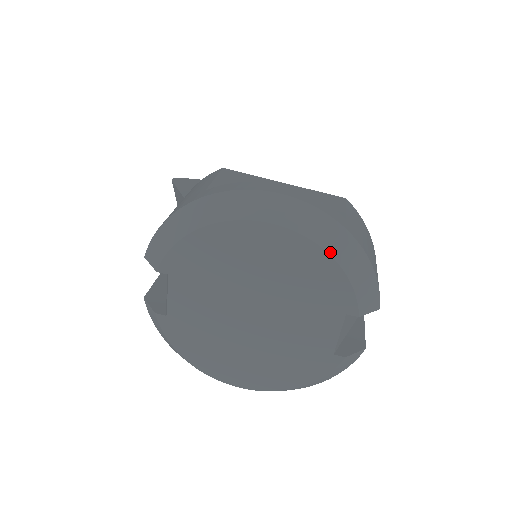
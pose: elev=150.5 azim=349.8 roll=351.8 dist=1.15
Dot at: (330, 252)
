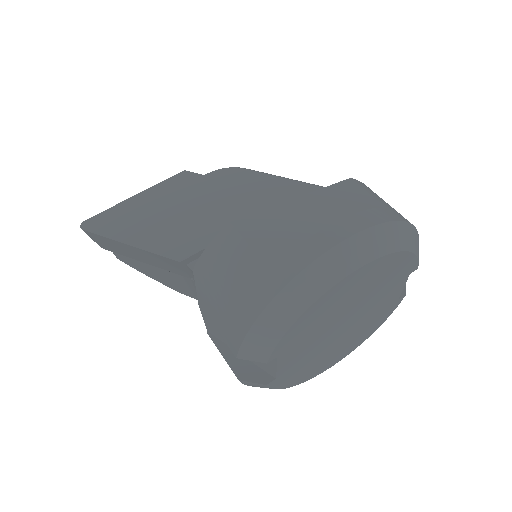
Dot at: (404, 249)
